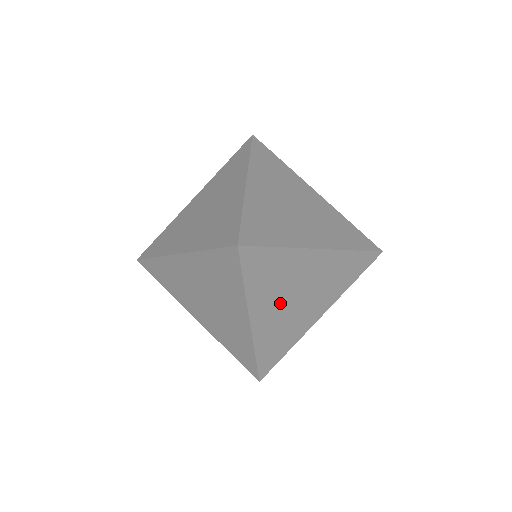
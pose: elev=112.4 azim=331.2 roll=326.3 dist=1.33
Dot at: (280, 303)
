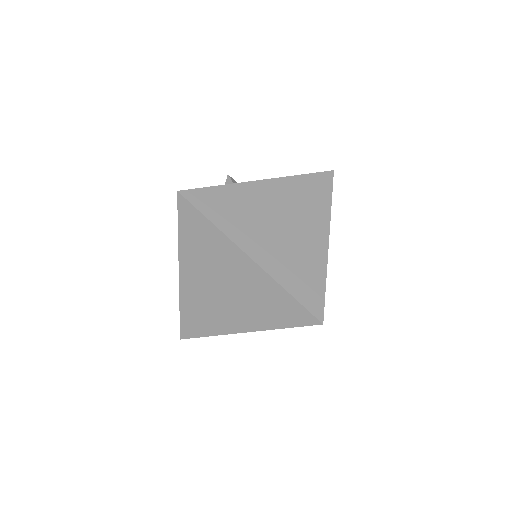
Dot at: occluded
